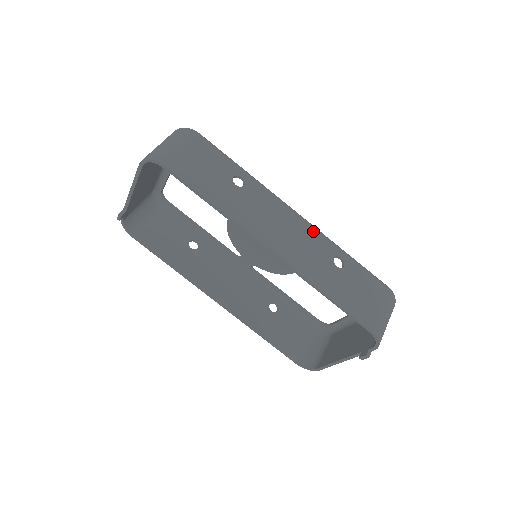
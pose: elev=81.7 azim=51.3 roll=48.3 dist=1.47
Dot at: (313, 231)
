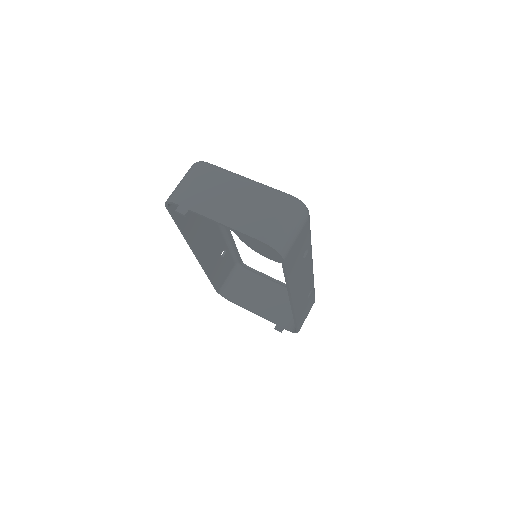
Dot at: (312, 277)
